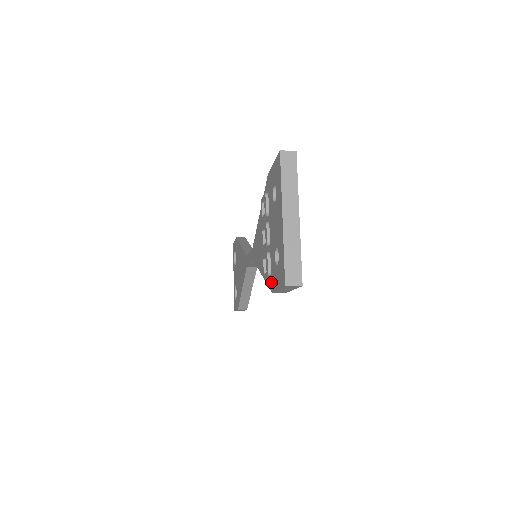
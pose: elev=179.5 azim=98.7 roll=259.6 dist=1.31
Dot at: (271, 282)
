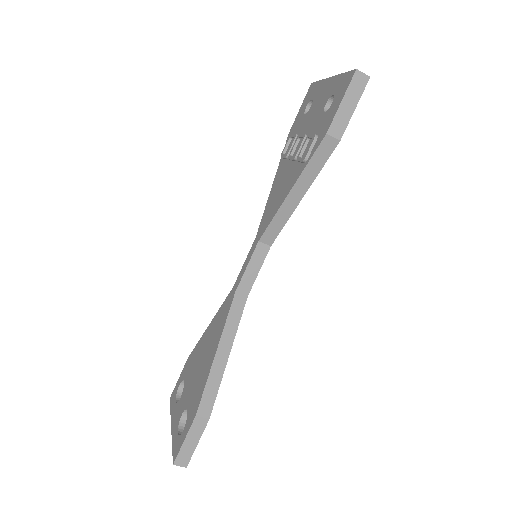
Dot at: (322, 134)
